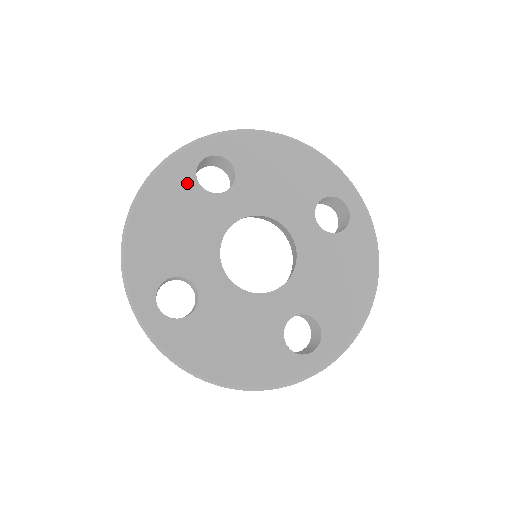
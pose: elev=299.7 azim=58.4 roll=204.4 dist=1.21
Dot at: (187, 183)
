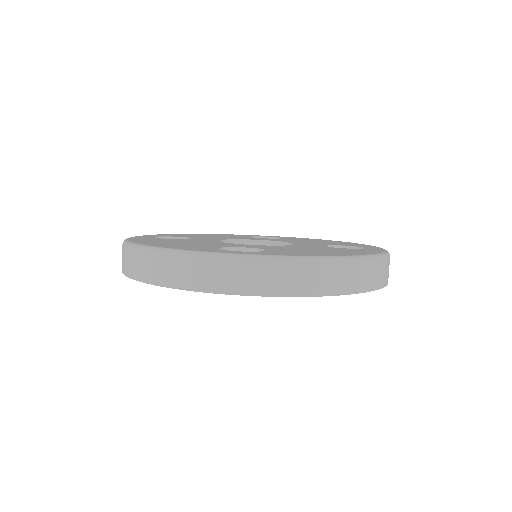
Dot at: occluded
